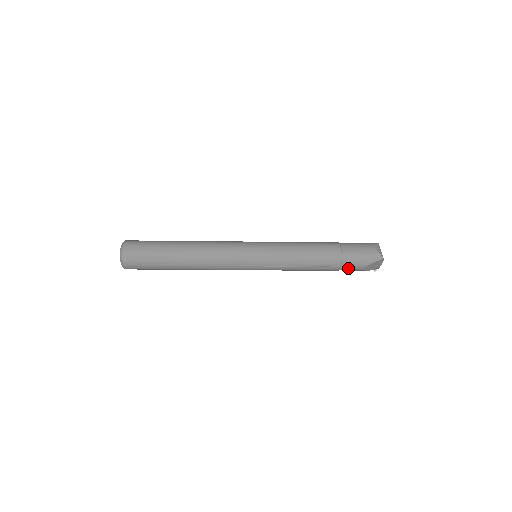
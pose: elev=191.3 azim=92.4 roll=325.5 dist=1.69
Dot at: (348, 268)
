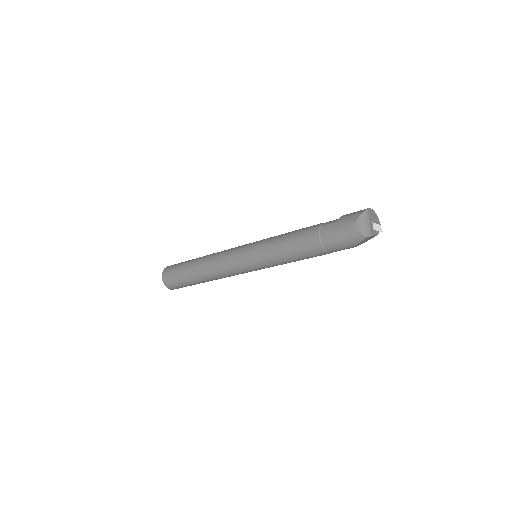
Dot at: occluded
